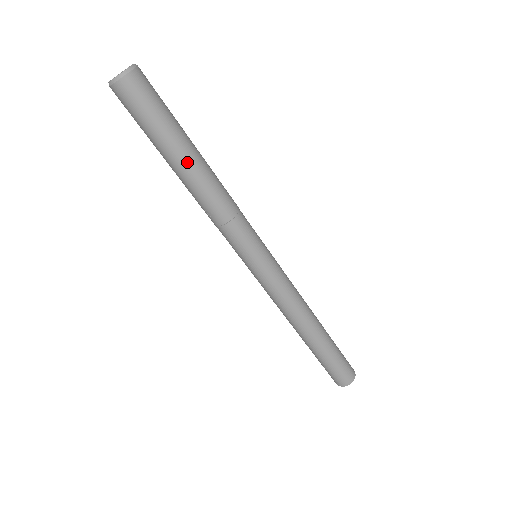
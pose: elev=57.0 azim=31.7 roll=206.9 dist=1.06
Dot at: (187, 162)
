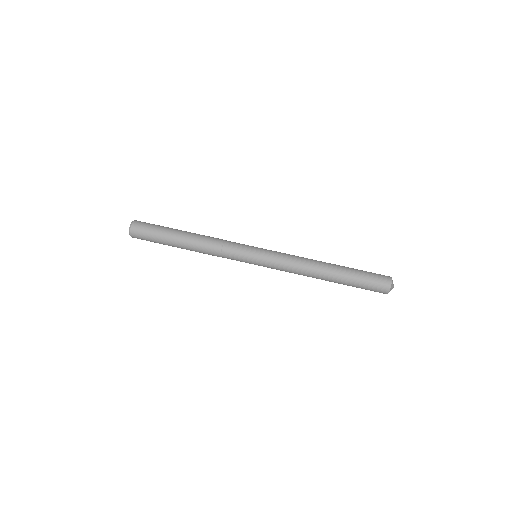
Dot at: (184, 231)
